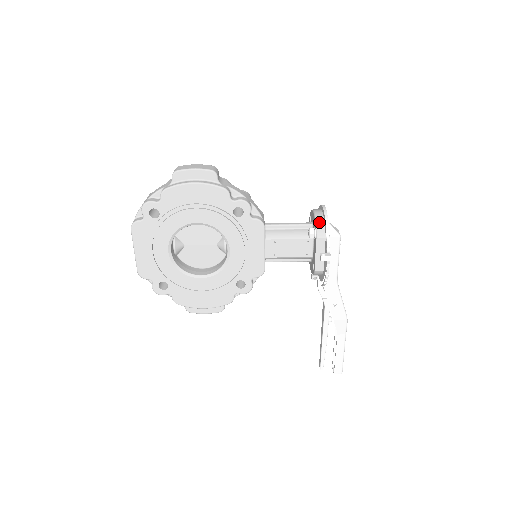
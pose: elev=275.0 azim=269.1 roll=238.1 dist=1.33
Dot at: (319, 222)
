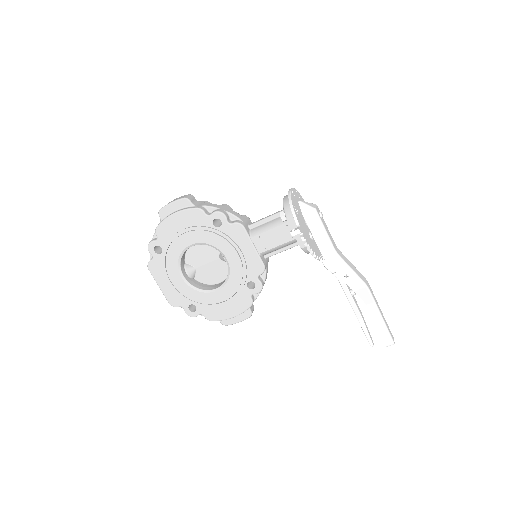
Dot at: (285, 204)
